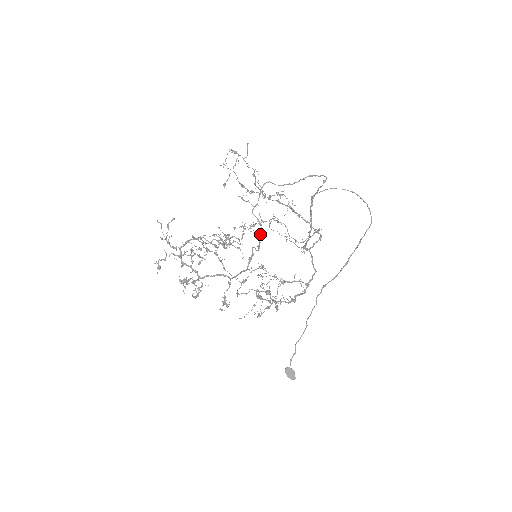
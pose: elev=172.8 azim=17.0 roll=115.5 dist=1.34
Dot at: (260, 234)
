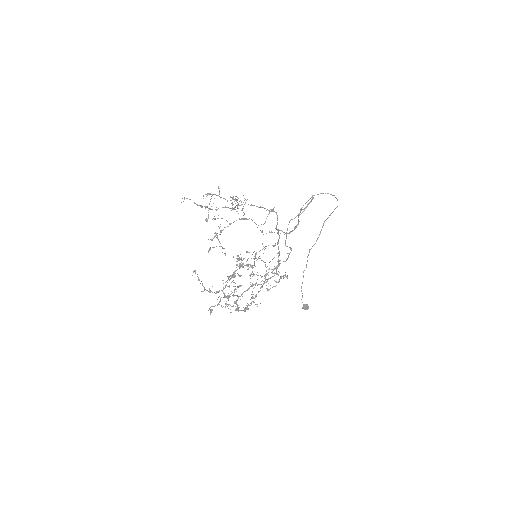
Dot at: occluded
